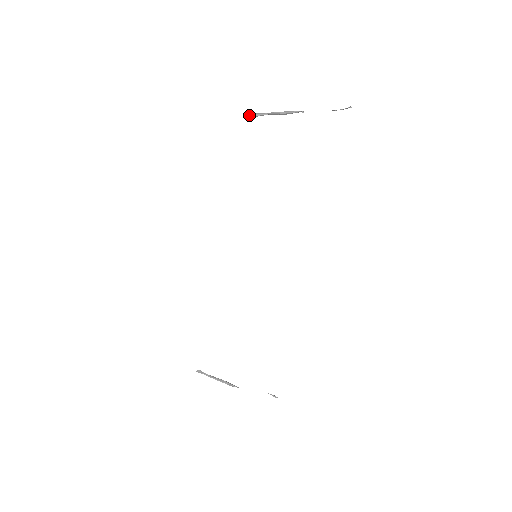
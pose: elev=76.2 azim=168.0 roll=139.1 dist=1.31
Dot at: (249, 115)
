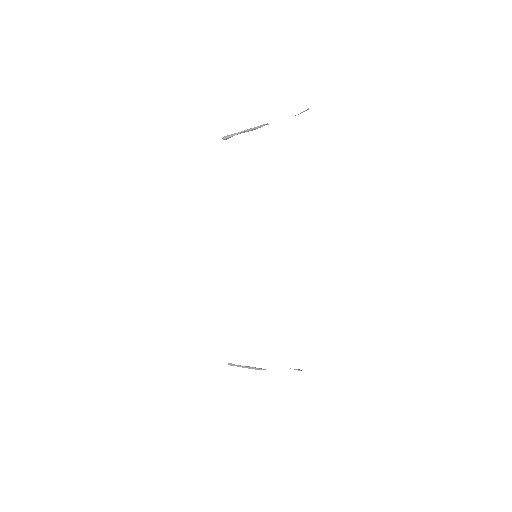
Dot at: (222, 138)
